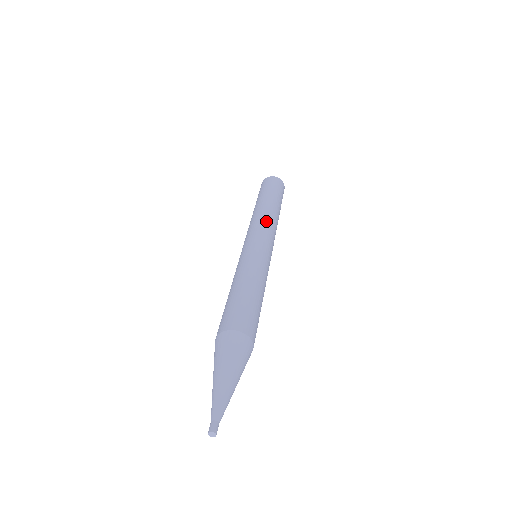
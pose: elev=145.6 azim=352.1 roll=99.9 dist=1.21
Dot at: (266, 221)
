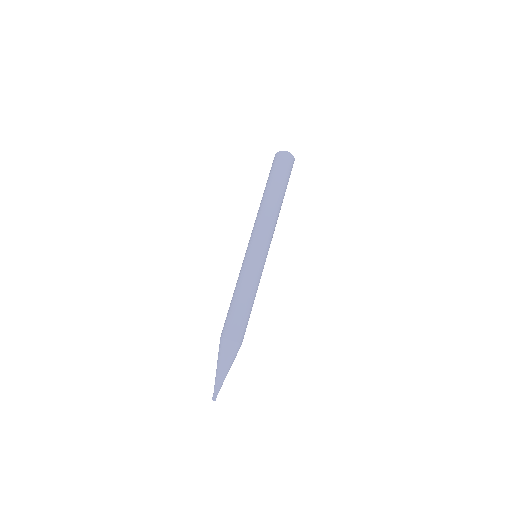
Dot at: (273, 226)
